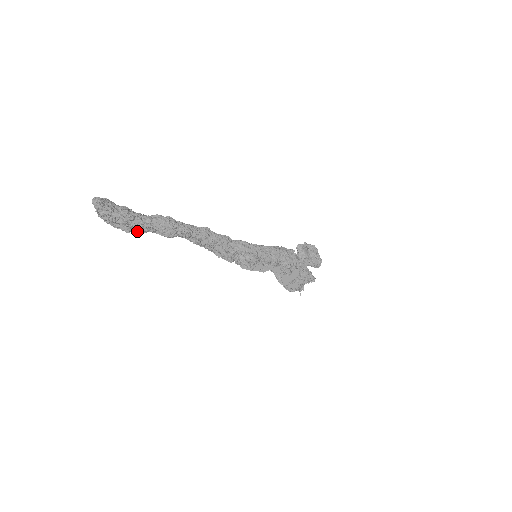
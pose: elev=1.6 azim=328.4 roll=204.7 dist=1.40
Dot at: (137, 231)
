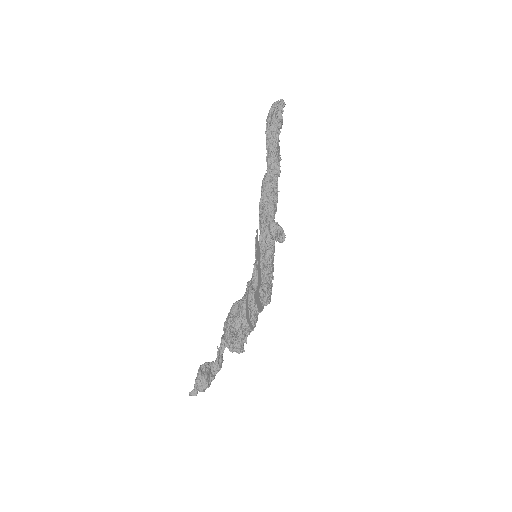
Dot at: (269, 131)
